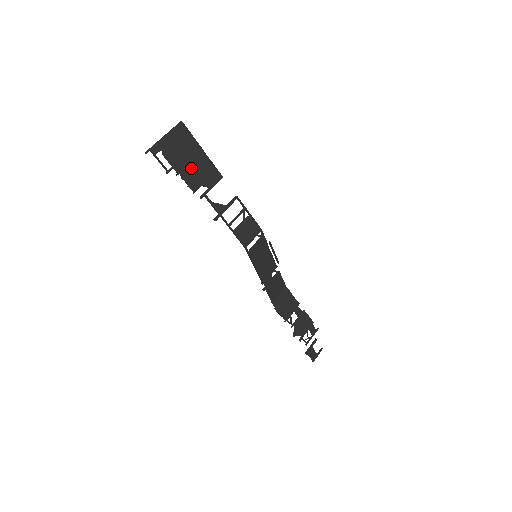
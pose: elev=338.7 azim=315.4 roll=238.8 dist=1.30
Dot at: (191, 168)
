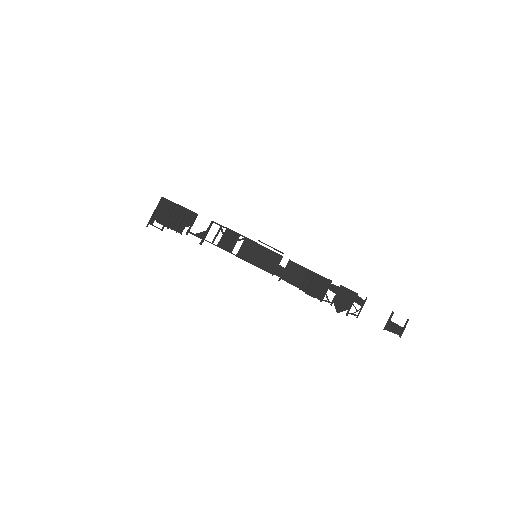
Dot at: (175, 220)
